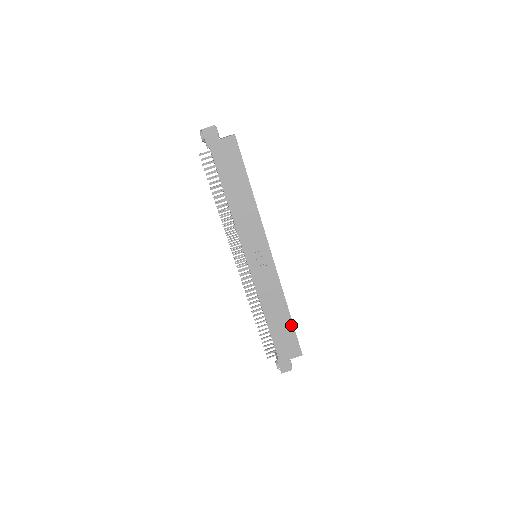
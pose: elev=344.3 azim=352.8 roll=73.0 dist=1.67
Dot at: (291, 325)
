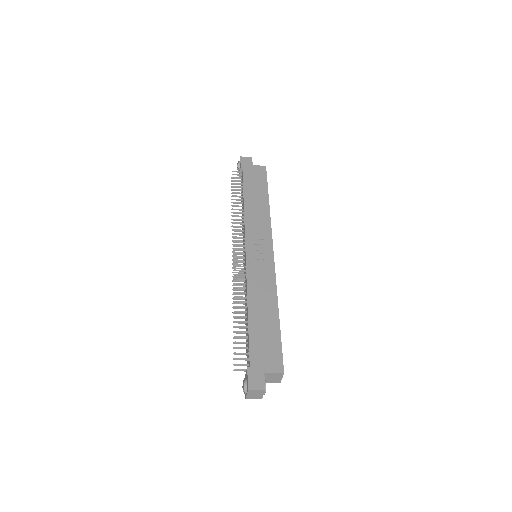
Dot at: (277, 329)
